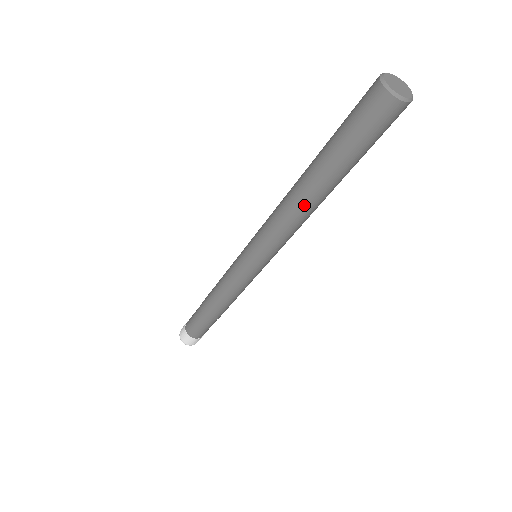
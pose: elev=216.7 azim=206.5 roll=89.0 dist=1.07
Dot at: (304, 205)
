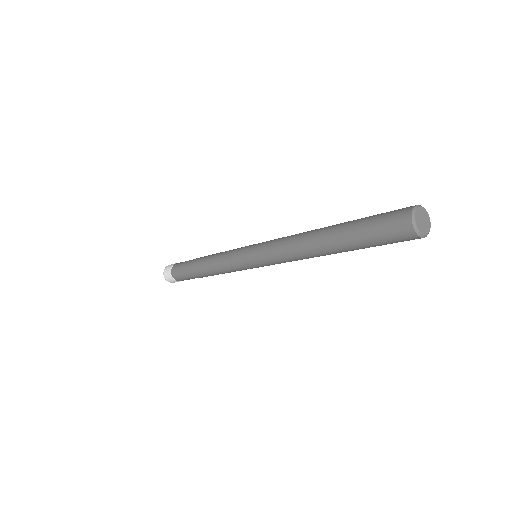
Dot at: (316, 255)
